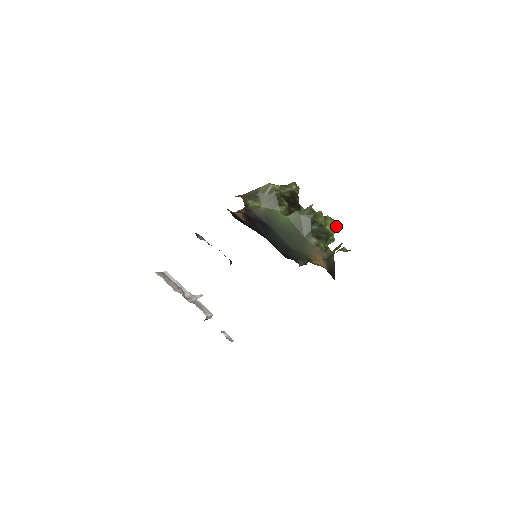
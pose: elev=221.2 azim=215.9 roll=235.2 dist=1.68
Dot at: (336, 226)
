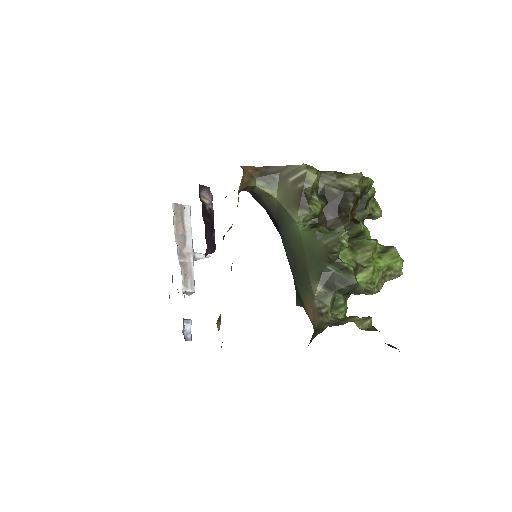
Dot at: (398, 270)
